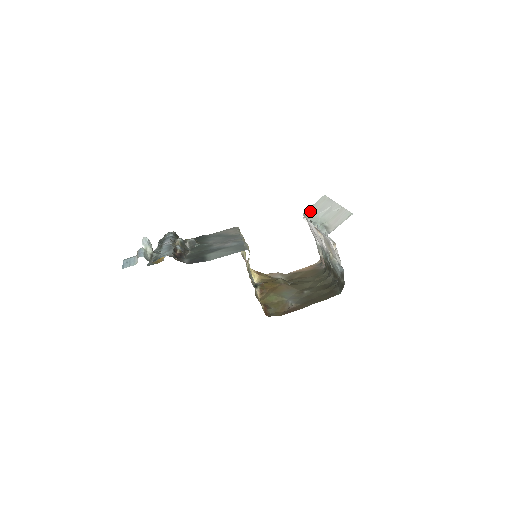
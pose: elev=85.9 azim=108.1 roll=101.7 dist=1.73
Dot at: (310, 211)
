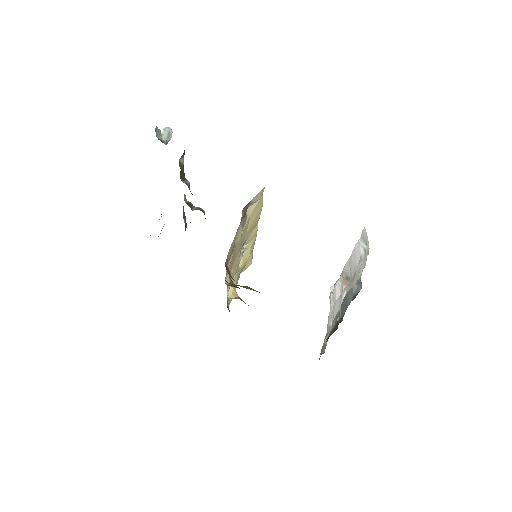
Dot at: occluded
